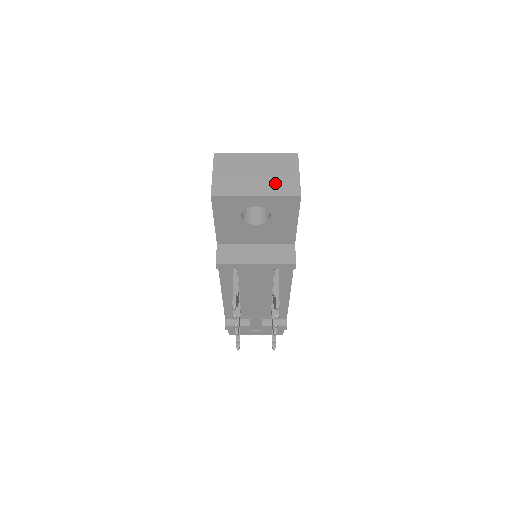
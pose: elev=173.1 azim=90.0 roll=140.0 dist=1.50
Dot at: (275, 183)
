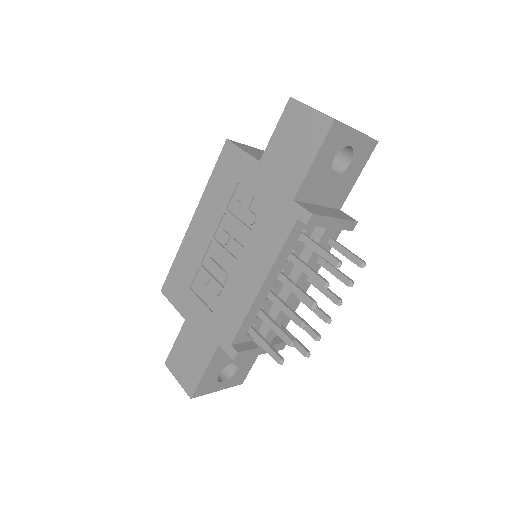
Dot at: (355, 129)
